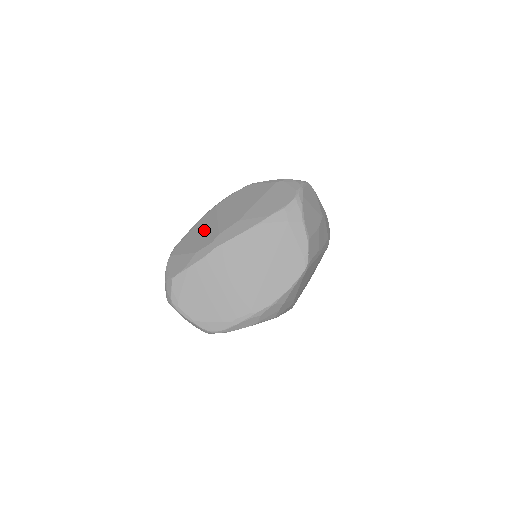
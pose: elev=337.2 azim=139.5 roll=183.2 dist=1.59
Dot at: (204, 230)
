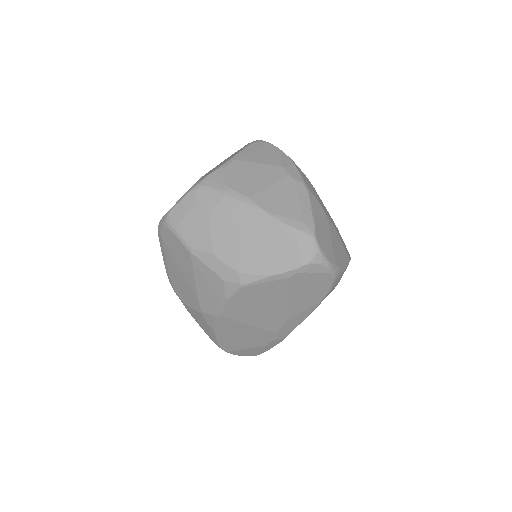
Dot at: (245, 334)
